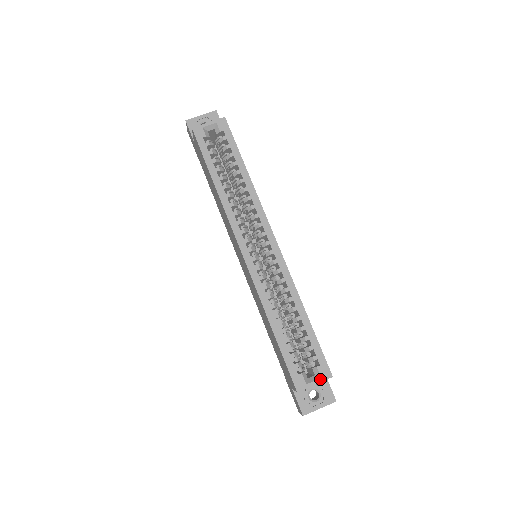
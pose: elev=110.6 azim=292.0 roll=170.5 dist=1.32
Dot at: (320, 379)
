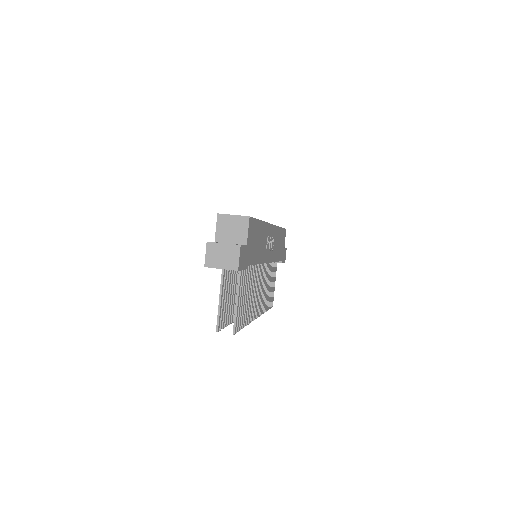
Dot at: (239, 215)
